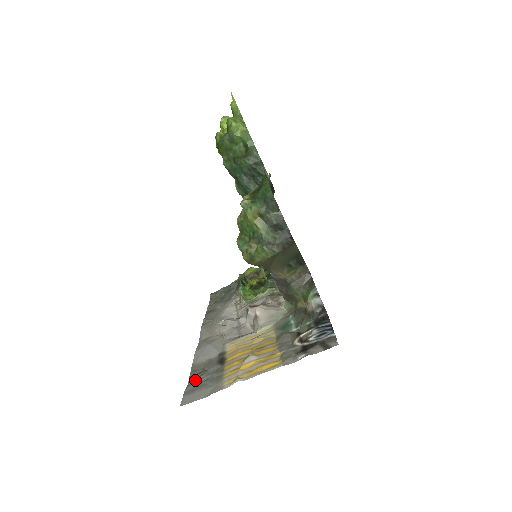
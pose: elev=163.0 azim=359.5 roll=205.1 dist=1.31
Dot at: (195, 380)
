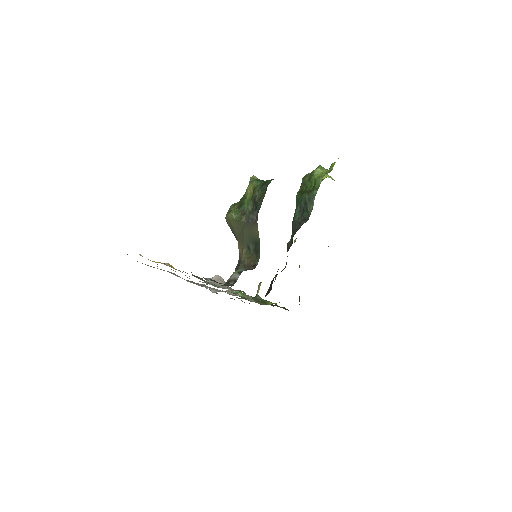
Dot at: occluded
